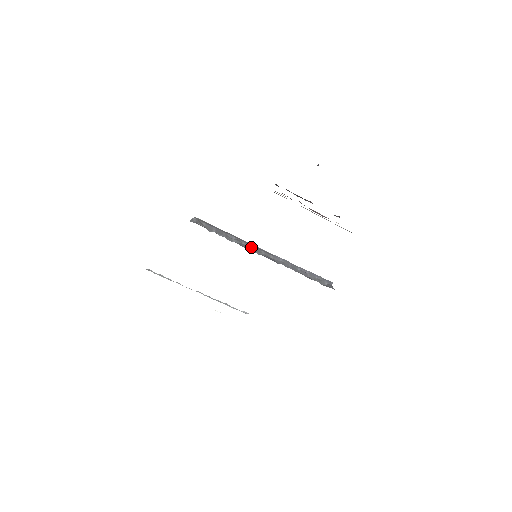
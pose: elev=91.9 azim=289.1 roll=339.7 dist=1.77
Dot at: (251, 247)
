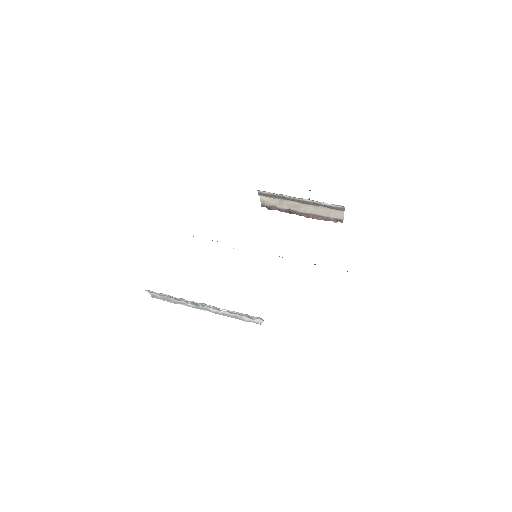
Dot at: occluded
